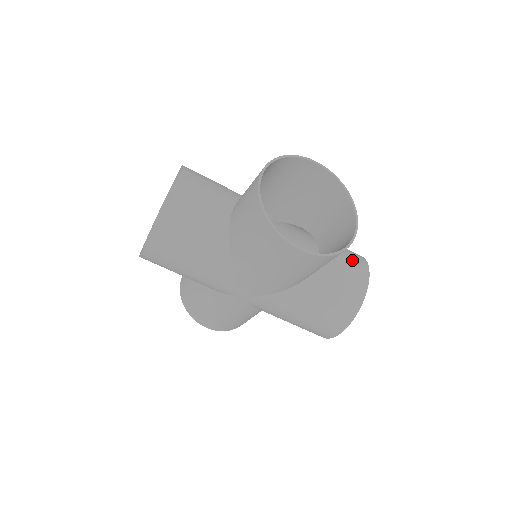
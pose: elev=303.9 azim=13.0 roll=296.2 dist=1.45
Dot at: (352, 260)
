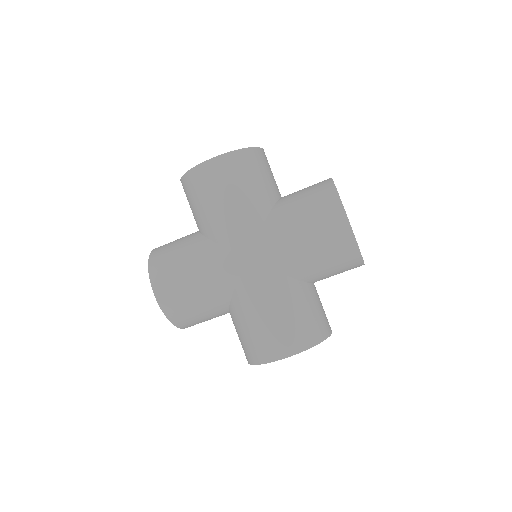
Dot at: occluded
